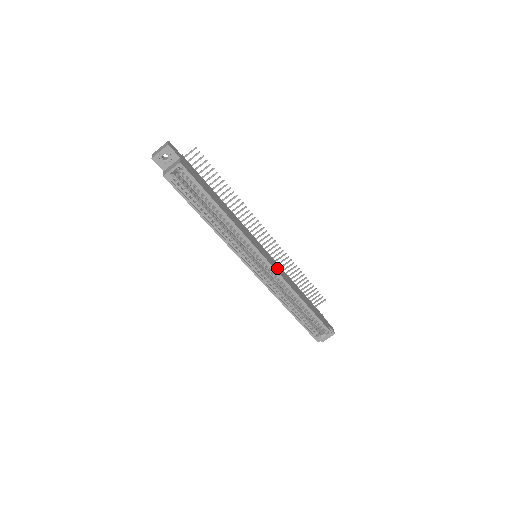
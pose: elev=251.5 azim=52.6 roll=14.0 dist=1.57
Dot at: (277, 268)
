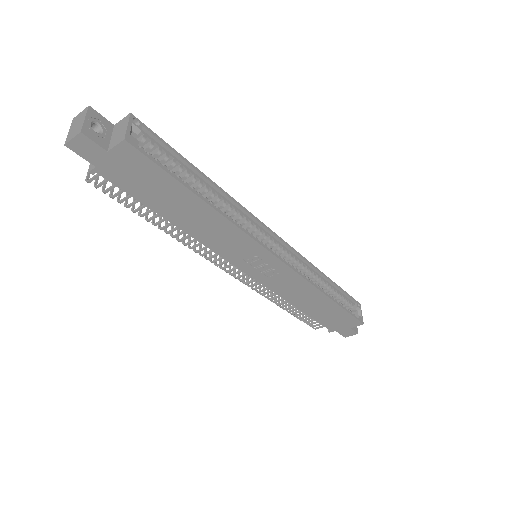
Dot at: occluded
